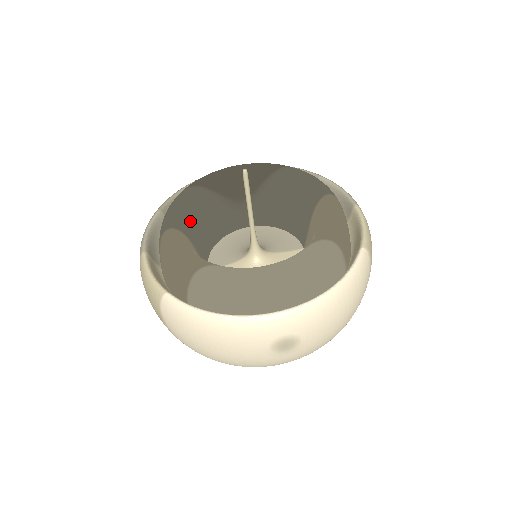
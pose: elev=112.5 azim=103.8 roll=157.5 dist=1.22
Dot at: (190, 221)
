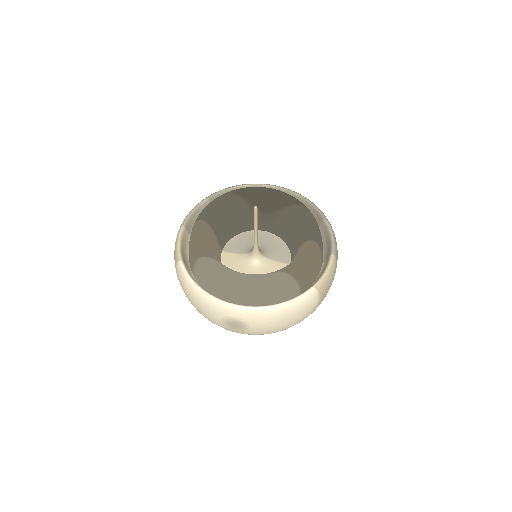
Dot at: (220, 217)
